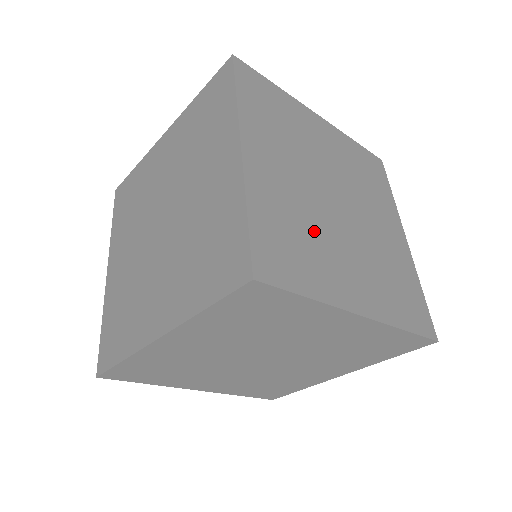
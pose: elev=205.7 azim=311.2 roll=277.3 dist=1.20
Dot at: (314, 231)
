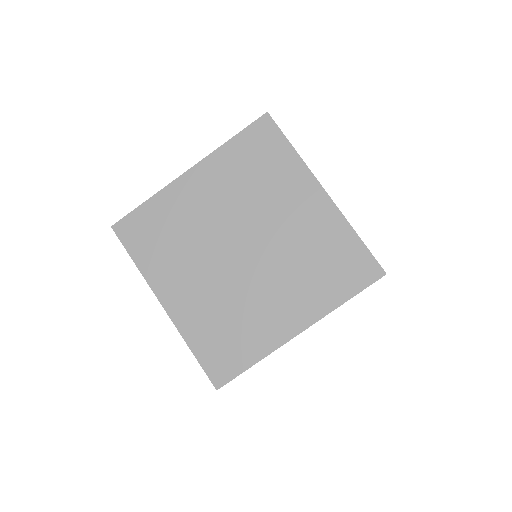
Dot at: occluded
